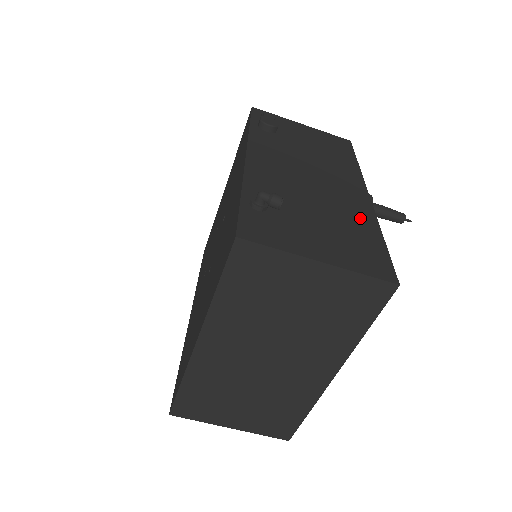
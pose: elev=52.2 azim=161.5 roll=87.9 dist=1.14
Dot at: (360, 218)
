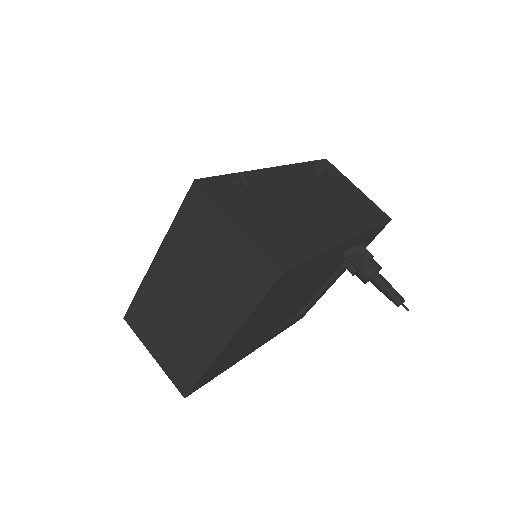
Dot at: (314, 239)
